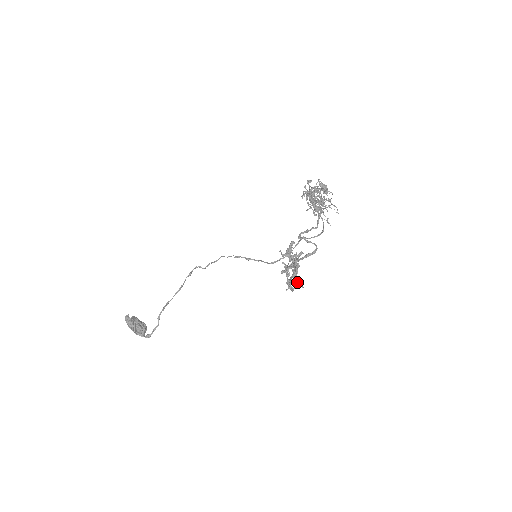
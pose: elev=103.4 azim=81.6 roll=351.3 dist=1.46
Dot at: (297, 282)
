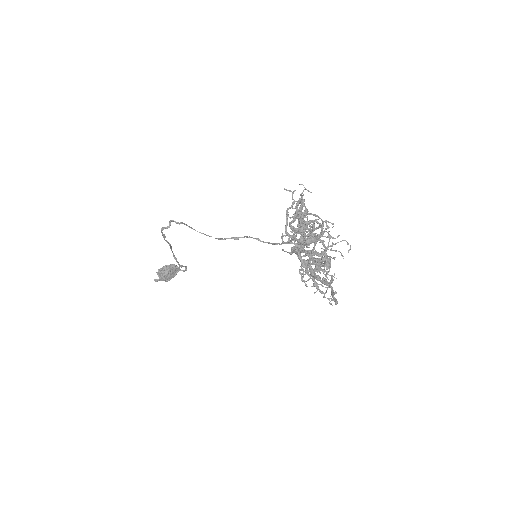
Dot at: occluded
